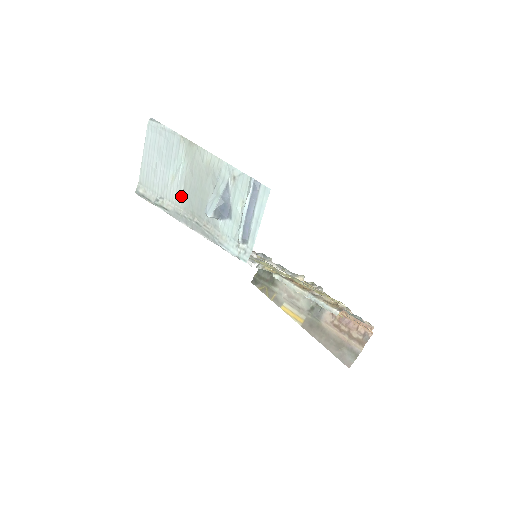
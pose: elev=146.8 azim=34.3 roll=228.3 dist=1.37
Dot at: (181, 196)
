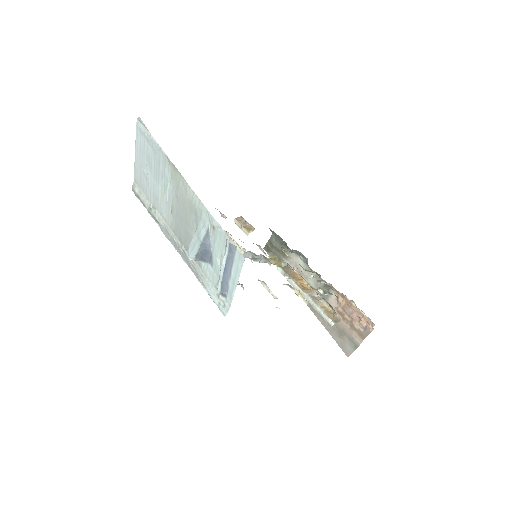
Dot at: (170, 217)
